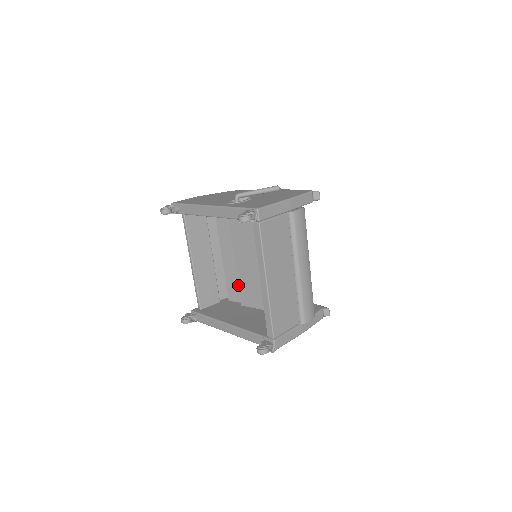
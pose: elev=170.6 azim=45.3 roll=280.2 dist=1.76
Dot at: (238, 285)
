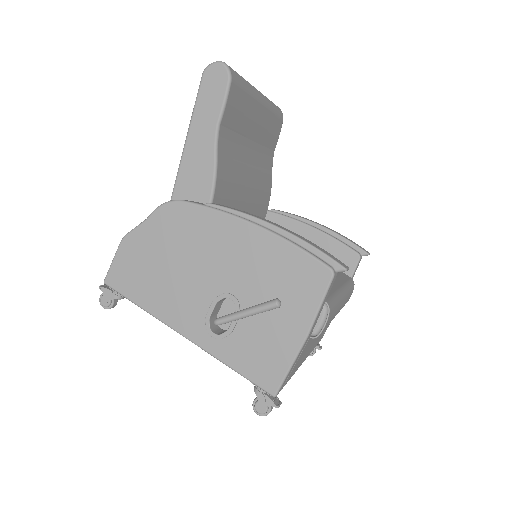
Dot at: occluded
